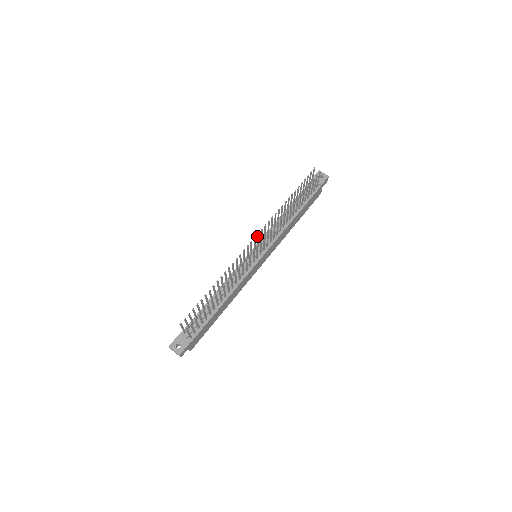
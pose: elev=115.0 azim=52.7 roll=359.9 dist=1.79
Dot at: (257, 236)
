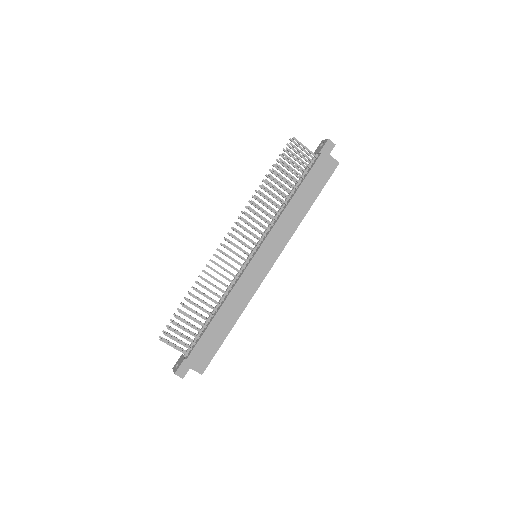
Dot at: occluded
